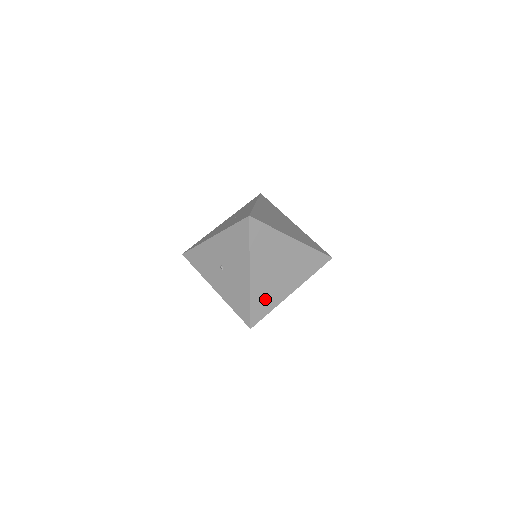
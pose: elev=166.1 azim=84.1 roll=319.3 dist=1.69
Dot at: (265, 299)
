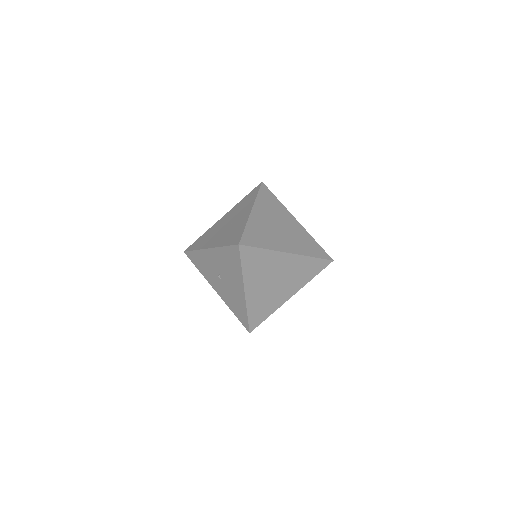
Dot at: (262, 308)
